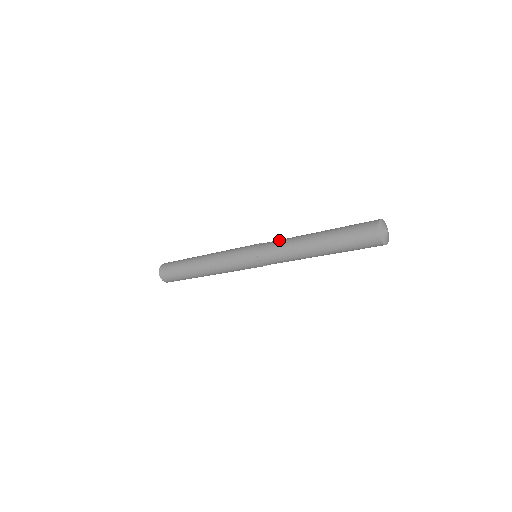
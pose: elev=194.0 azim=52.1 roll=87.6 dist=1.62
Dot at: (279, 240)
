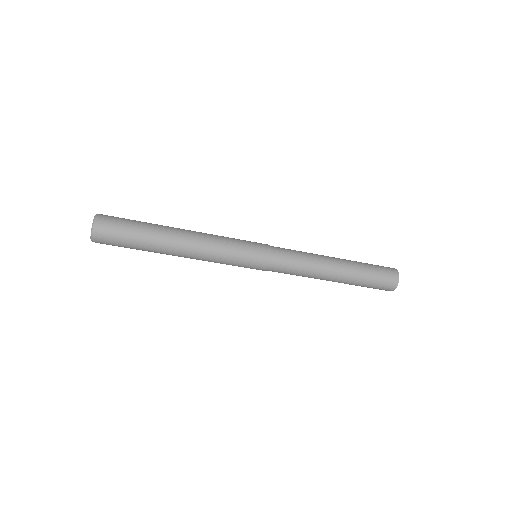
Dot at: occluded
